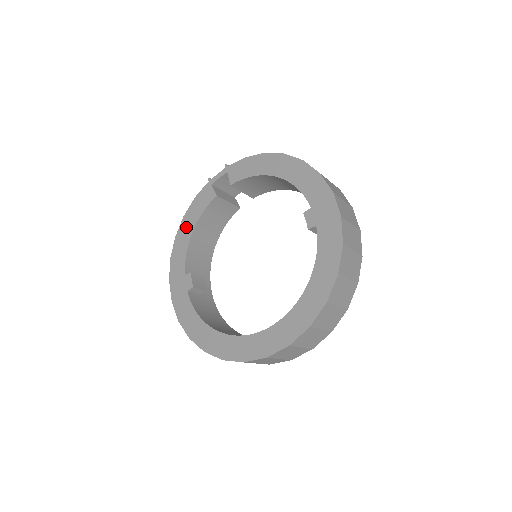
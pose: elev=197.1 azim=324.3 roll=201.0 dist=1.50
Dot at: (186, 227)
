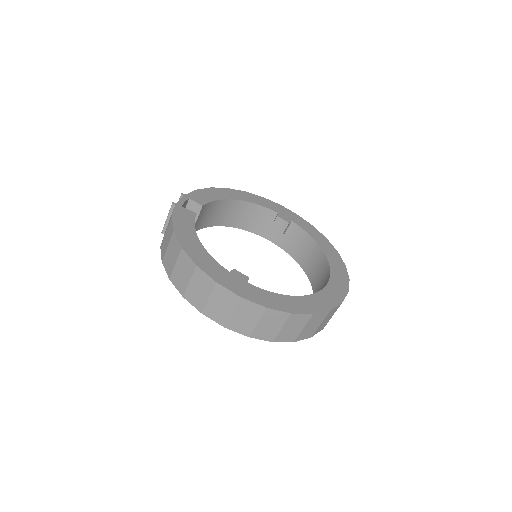
Dot at: (188, 238)
